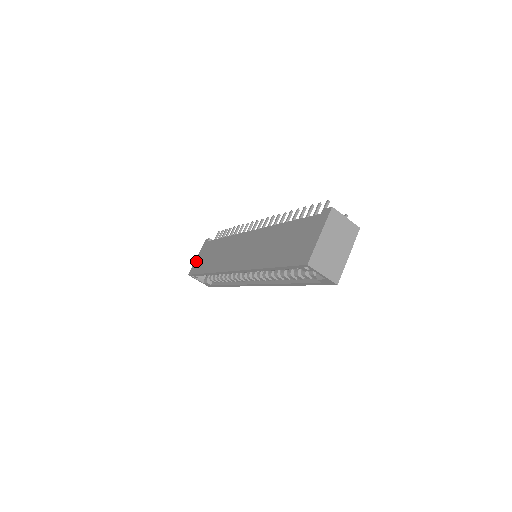
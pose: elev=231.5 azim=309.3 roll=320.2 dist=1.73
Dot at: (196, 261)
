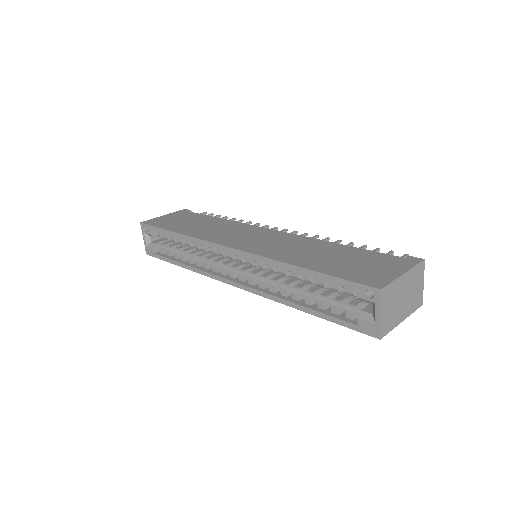
Dot at: (161, 217)
